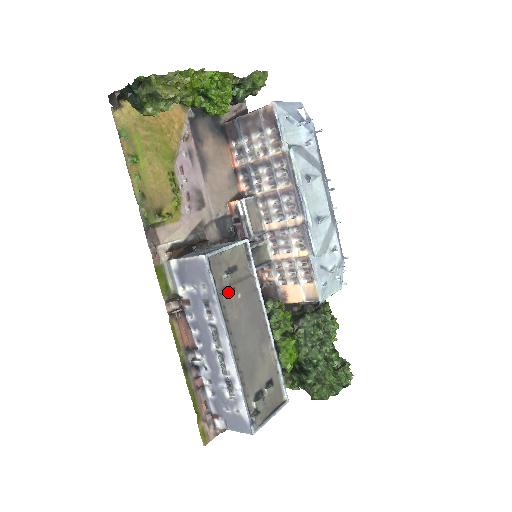
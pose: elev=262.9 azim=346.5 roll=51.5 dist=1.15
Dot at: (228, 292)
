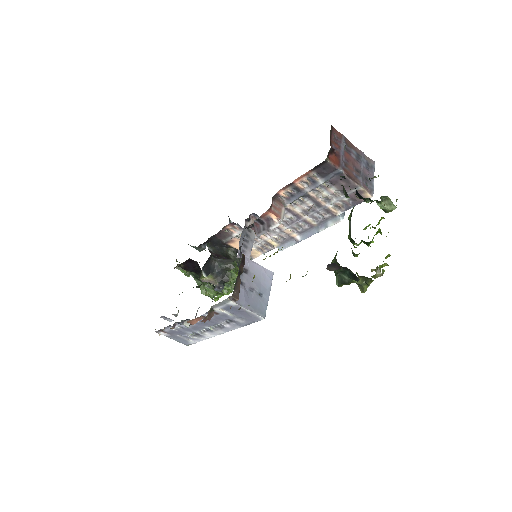
Dot at: occluded
